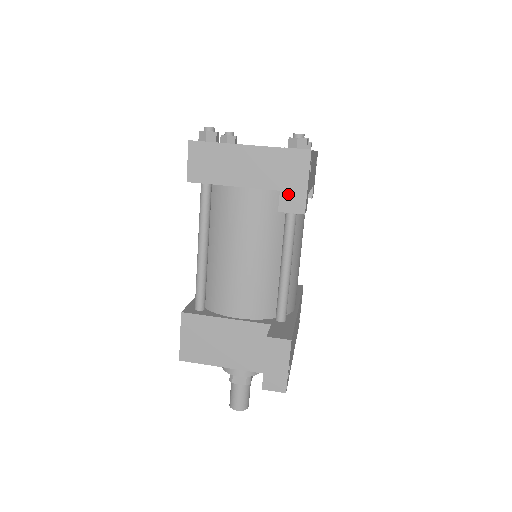
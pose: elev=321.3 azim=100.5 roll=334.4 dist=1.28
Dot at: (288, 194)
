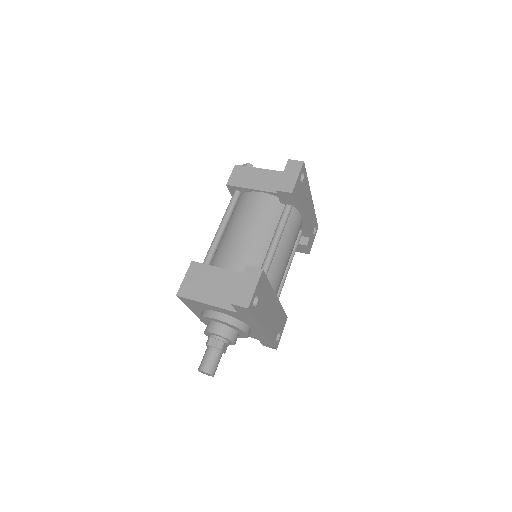
Dot at: (285, 182)
